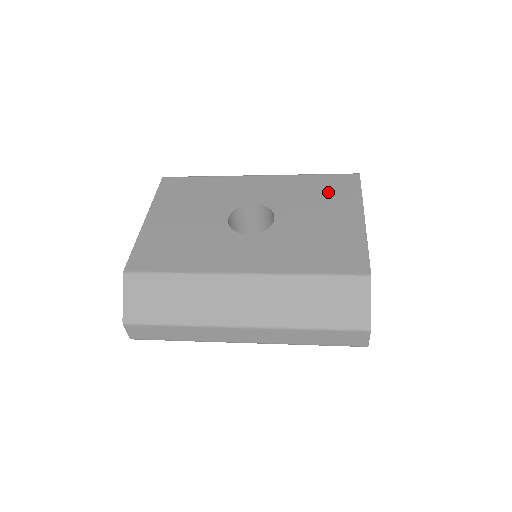
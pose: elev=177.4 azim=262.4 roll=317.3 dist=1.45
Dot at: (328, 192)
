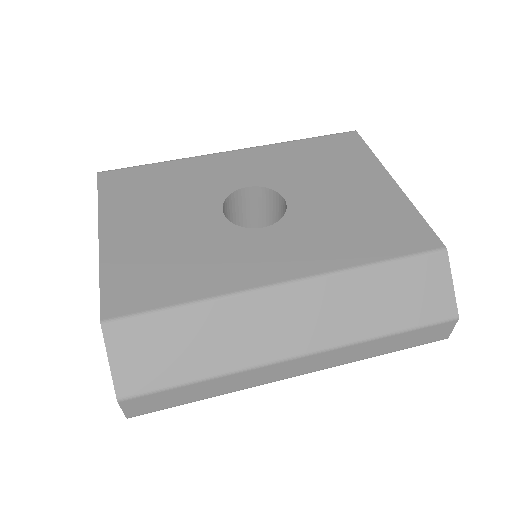
Dot at: (333, 157)
